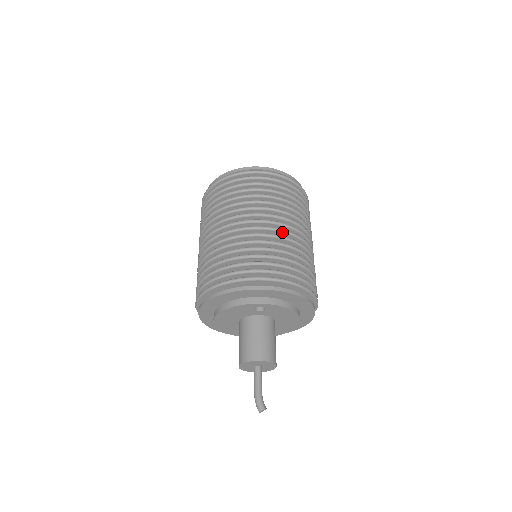
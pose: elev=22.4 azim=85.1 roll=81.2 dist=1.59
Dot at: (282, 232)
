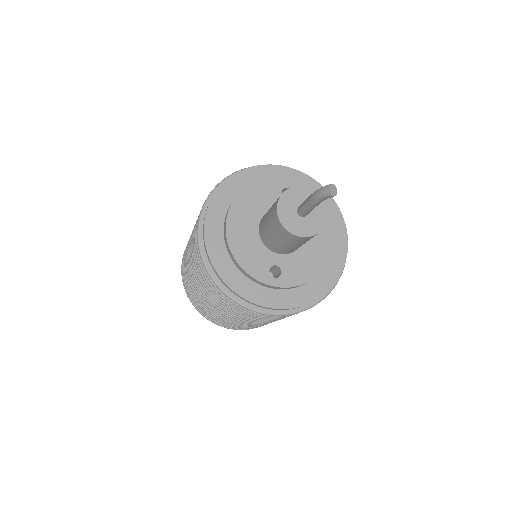
Dot at: occluded
